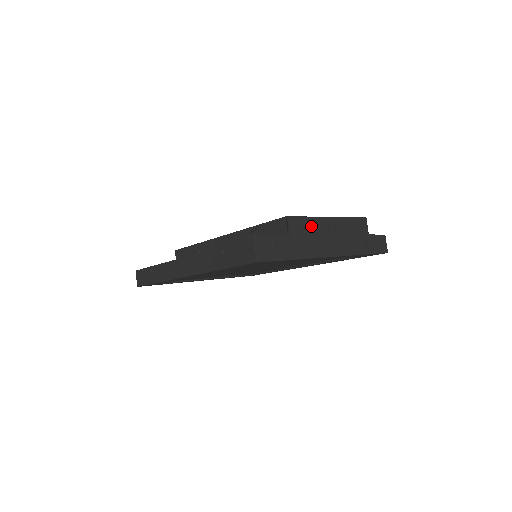
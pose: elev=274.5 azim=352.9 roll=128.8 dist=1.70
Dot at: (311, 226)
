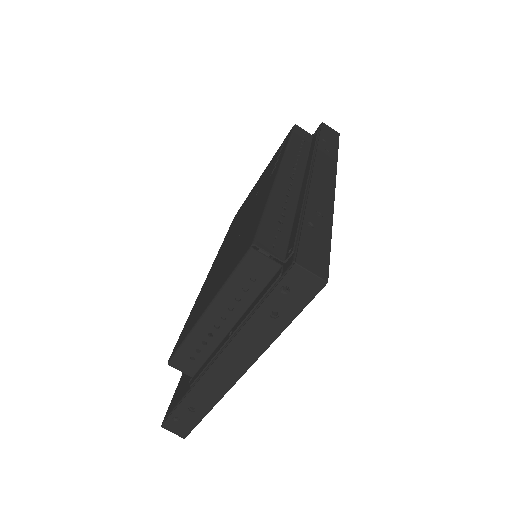
Dot at: (197, 347)
